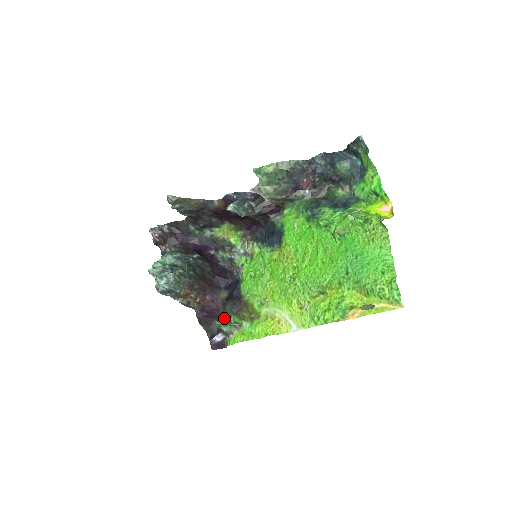
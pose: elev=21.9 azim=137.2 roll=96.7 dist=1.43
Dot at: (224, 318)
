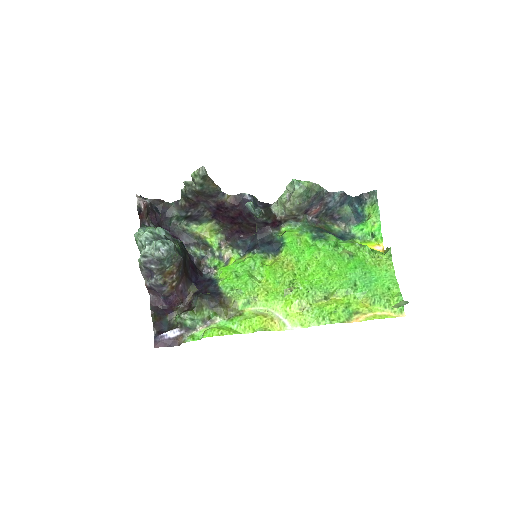
Dot at: (193, 311)
